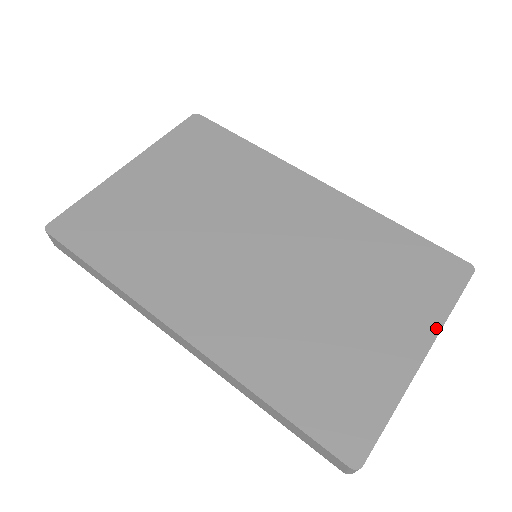
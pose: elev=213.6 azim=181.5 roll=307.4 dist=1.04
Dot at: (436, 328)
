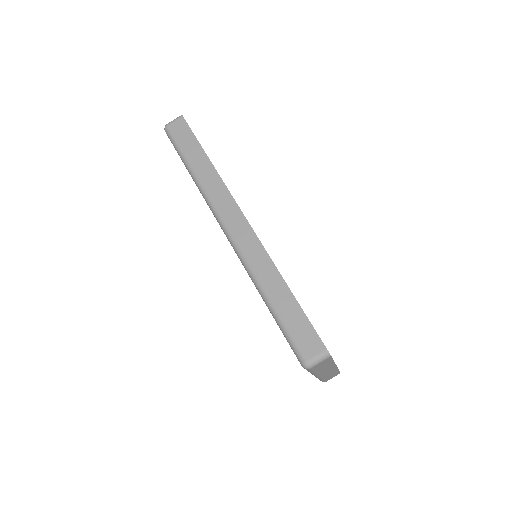
Dot at: occluded
